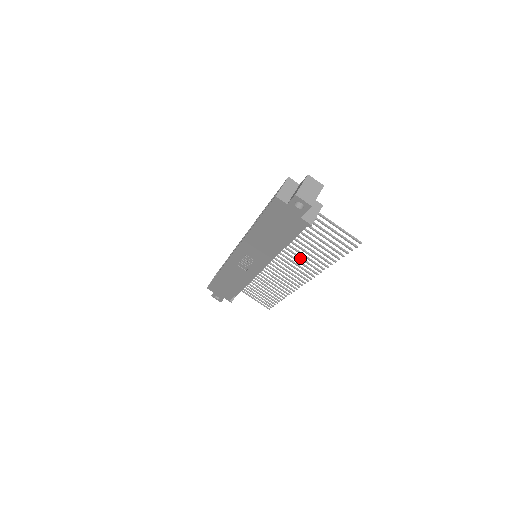
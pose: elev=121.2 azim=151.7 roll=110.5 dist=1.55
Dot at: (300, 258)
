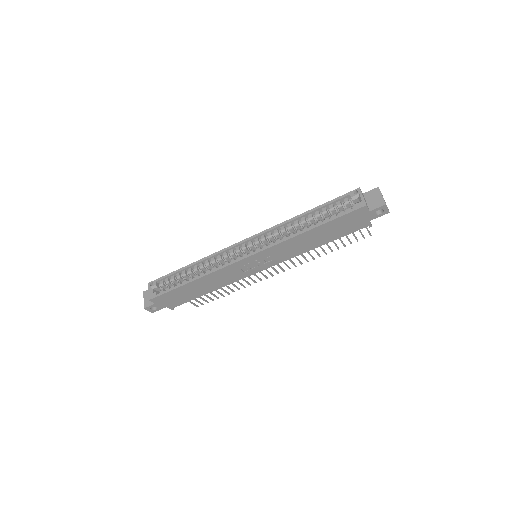
Dot at: occluded
